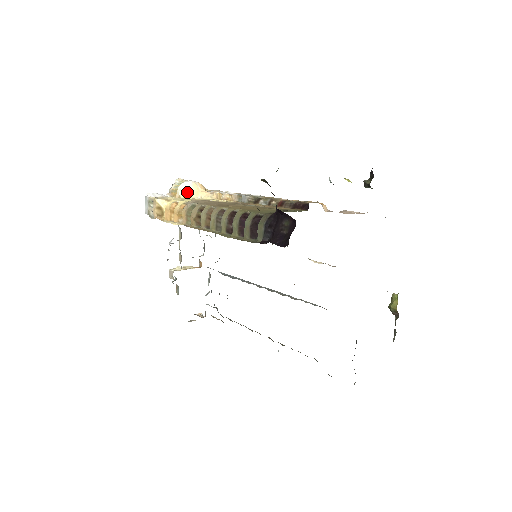
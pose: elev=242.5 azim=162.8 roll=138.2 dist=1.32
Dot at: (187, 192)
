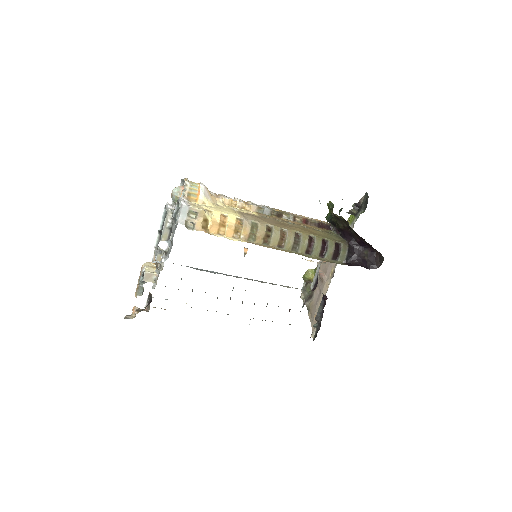
Dot at: (209, 198)
